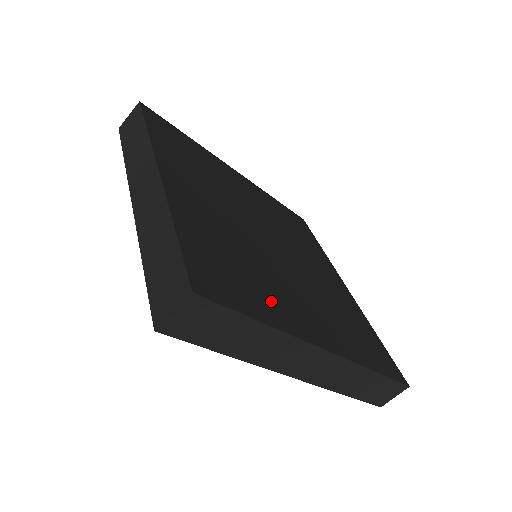
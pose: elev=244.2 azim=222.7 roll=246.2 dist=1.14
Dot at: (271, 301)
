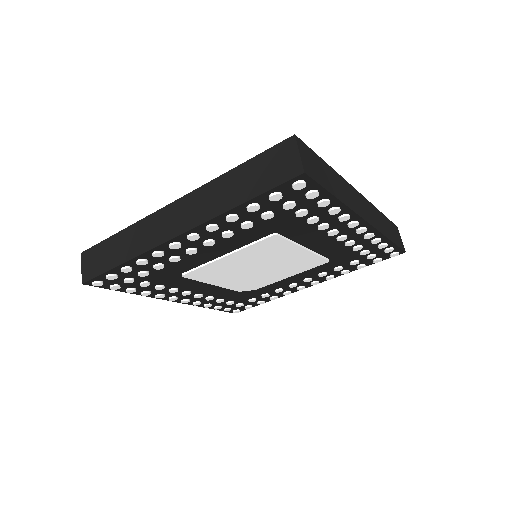
Dot at: occluded
